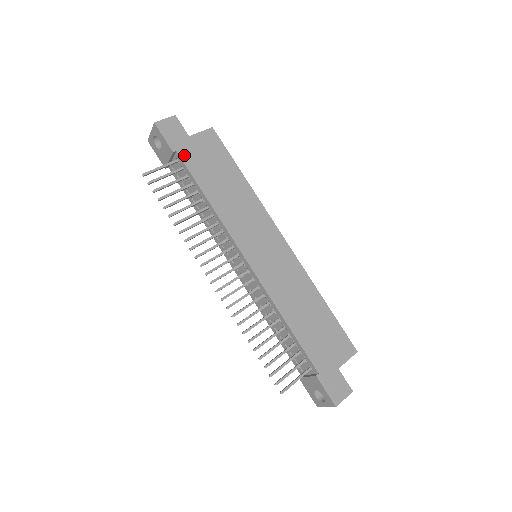
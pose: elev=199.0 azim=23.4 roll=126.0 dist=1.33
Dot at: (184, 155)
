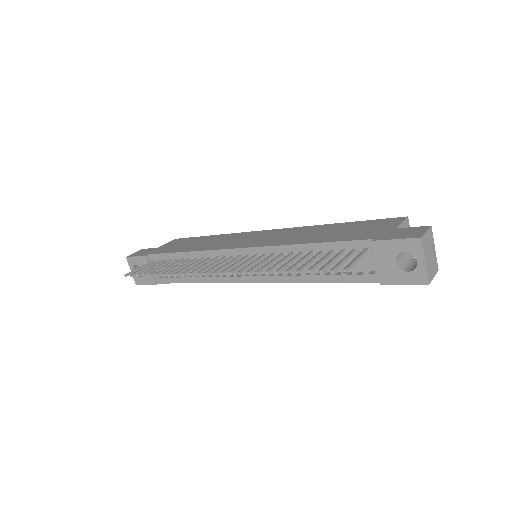
Dot at: (155, 252)
